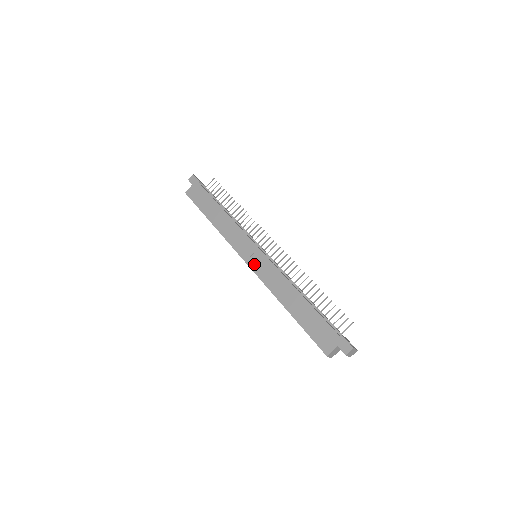
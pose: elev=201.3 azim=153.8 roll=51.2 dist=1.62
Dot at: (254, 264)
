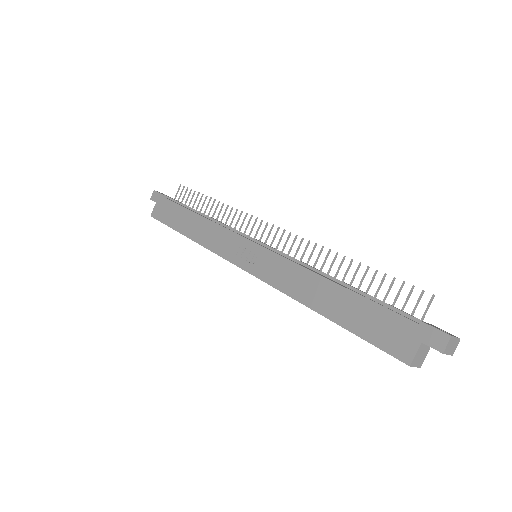
Dot at: (255, 267)
